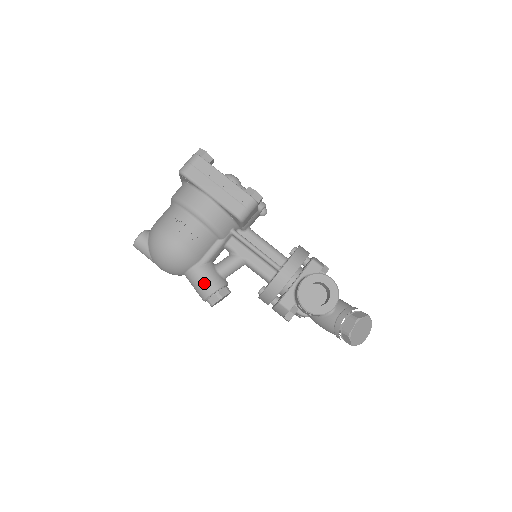
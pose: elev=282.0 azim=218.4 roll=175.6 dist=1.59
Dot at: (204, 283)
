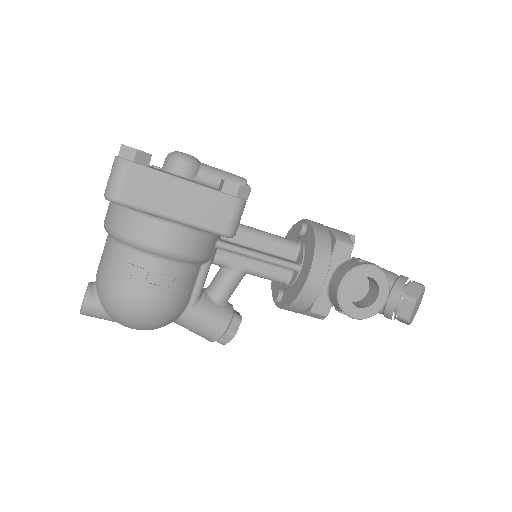
Dot at: (206, 327)
